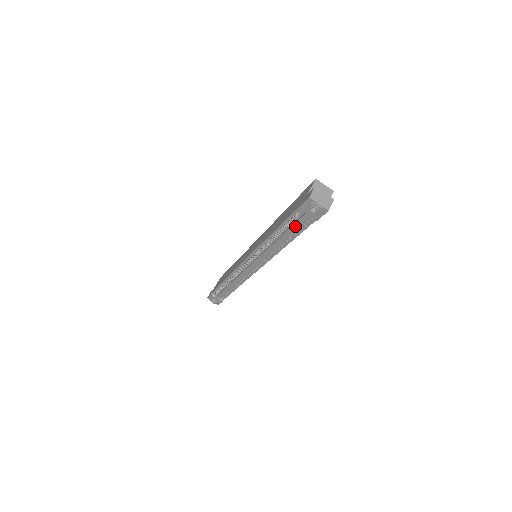
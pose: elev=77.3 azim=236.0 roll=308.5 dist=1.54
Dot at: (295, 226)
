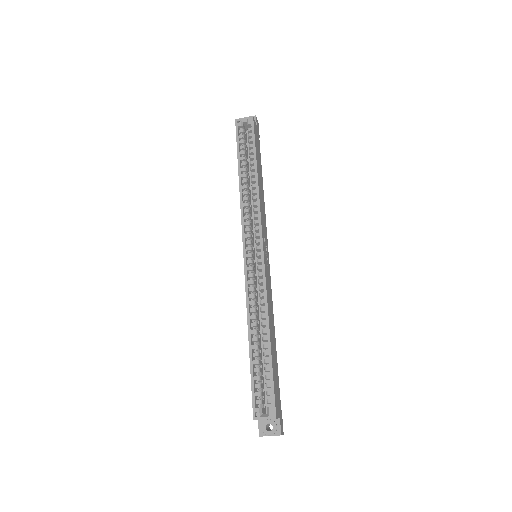
Dot at: occluded
